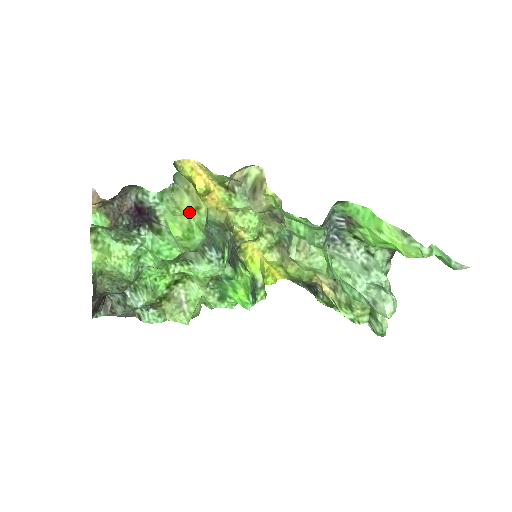
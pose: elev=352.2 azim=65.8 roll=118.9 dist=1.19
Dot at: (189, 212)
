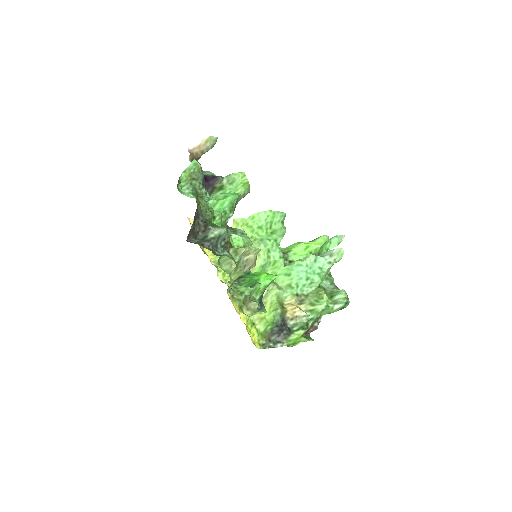
Dot at: occluded
